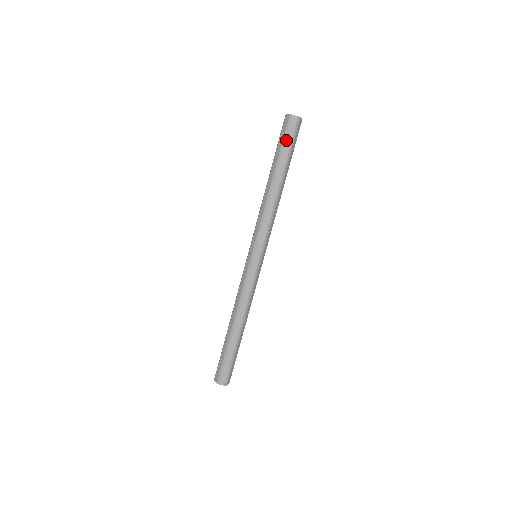
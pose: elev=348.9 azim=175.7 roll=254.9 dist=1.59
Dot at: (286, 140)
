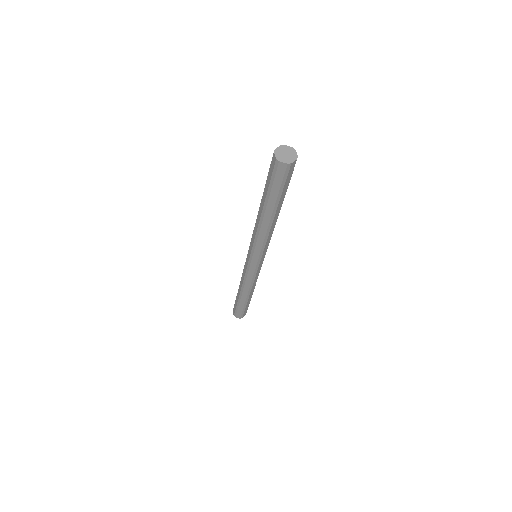
Dot at: (285, 185)
